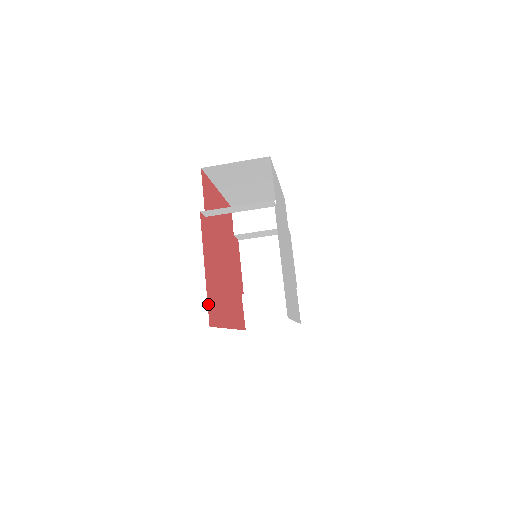
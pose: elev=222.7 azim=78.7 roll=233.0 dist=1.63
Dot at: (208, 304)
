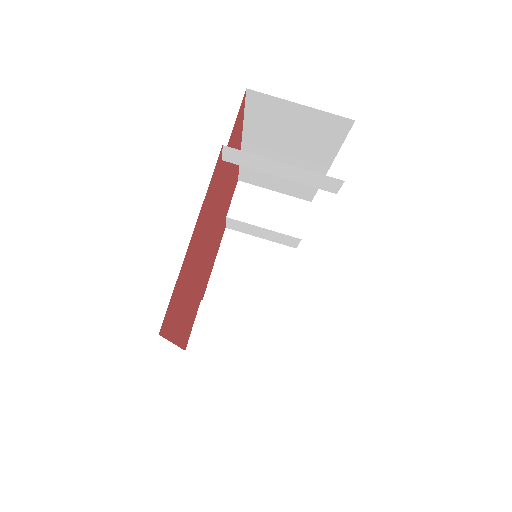
Dot at: (172, 295)
